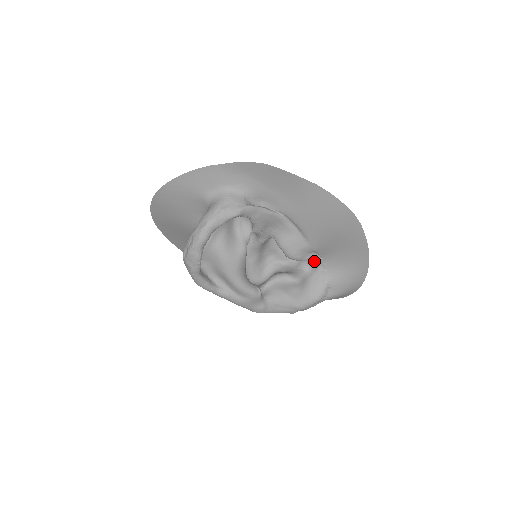
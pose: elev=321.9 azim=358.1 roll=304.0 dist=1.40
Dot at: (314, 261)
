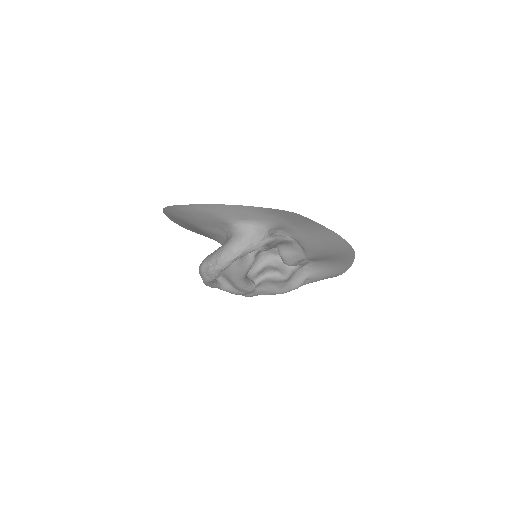
Dot at: (303, 264)
